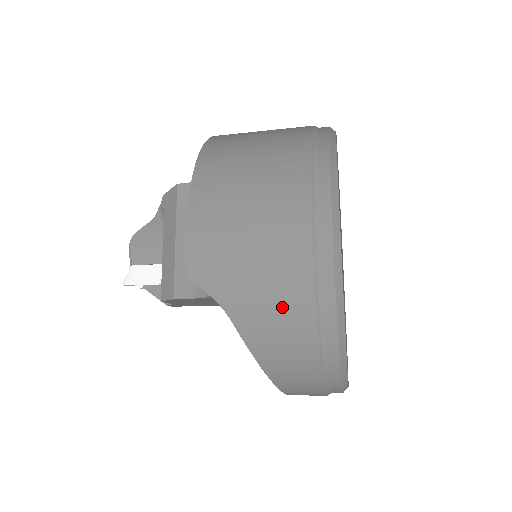
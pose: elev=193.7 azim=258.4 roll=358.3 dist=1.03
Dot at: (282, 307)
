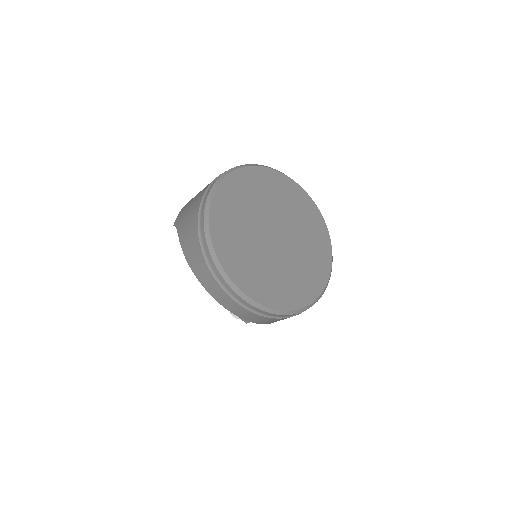
Dot at: (190, 222)
